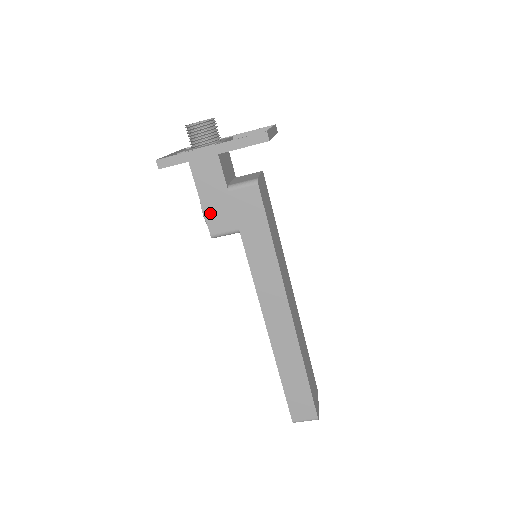
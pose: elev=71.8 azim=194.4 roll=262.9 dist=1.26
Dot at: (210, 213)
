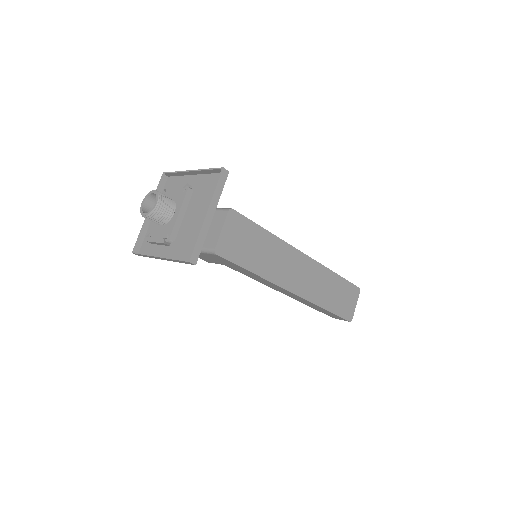
Dot at: occluded
